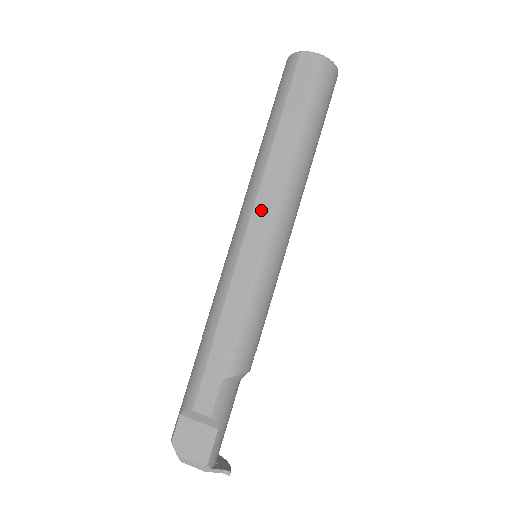
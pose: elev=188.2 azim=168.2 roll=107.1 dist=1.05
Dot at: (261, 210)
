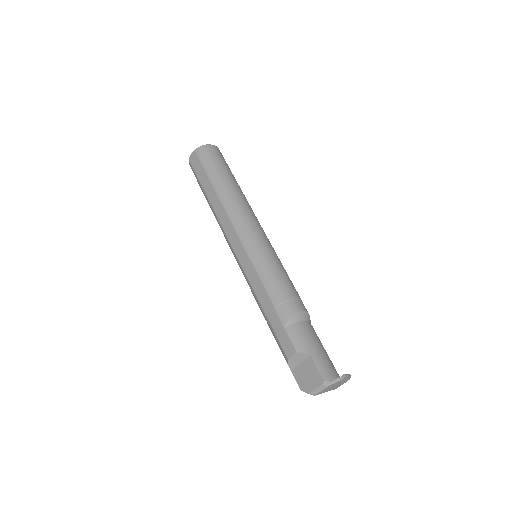
Dot at: (230, 234)
